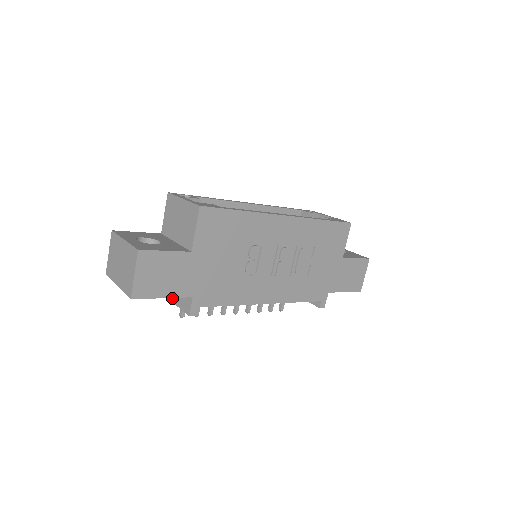
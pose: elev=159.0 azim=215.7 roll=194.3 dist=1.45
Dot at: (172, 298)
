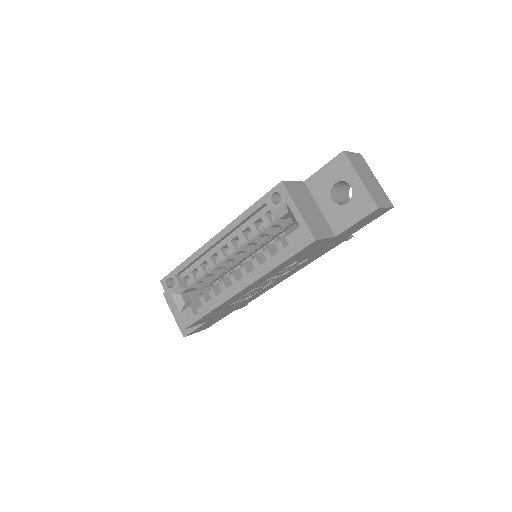
Dot at: occluded
